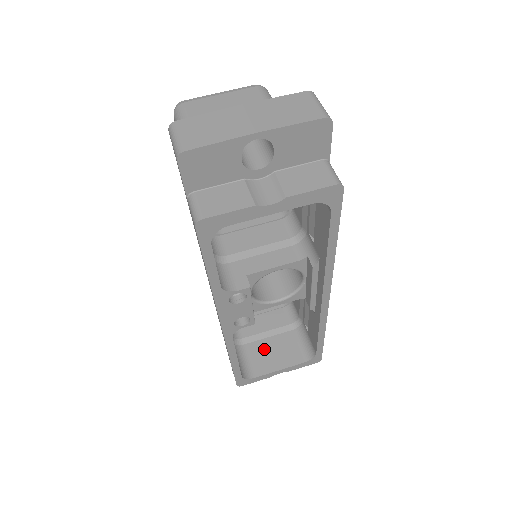
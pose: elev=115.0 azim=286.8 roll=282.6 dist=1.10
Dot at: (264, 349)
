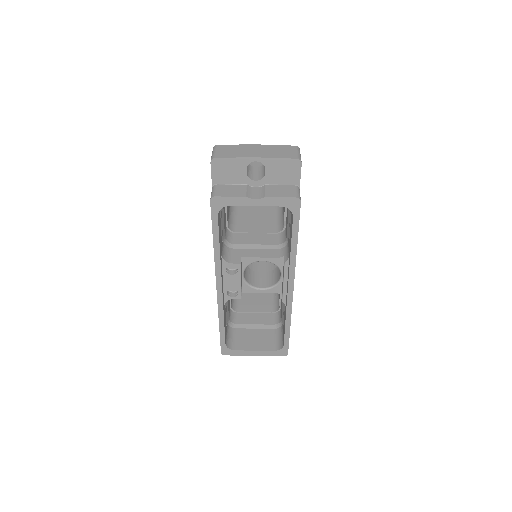
Dot at: (249, 335)
